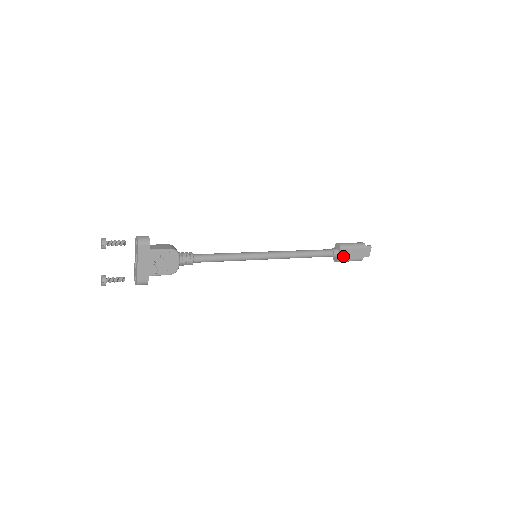
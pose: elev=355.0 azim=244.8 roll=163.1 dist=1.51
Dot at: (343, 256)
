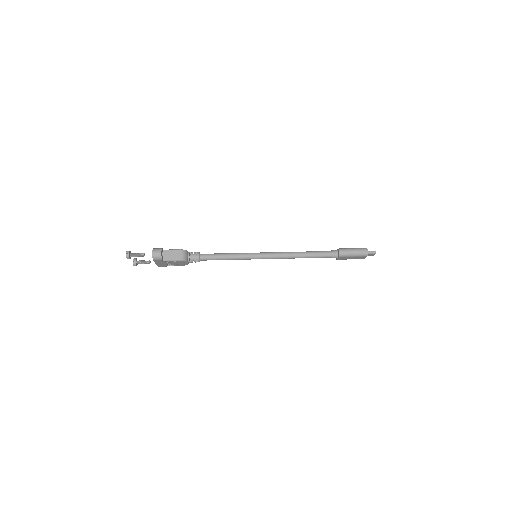
Dot at: (342, 258)
